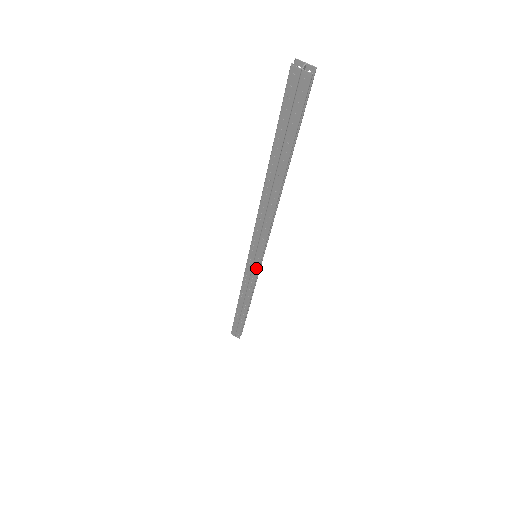
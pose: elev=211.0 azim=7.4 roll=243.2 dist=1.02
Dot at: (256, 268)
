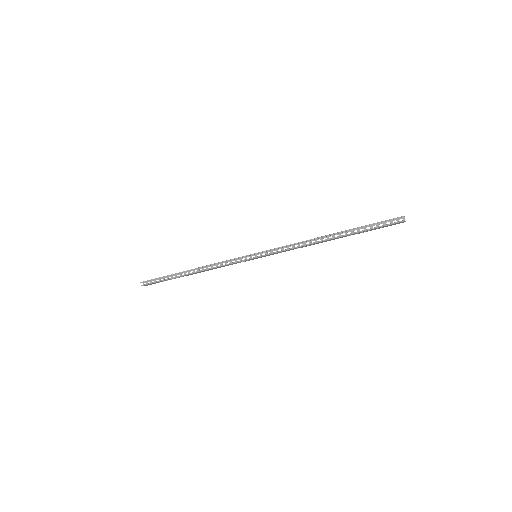
Dot at: (248, 260)
